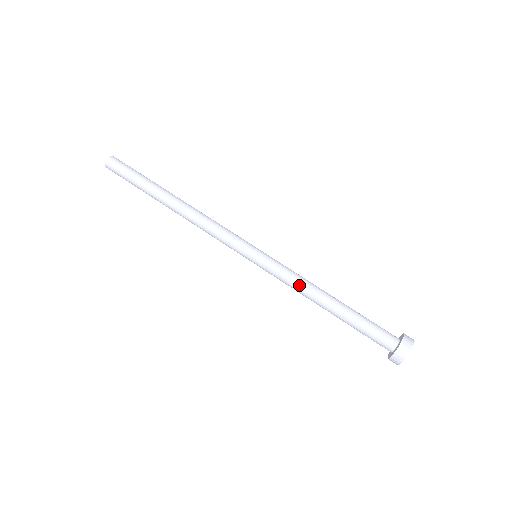
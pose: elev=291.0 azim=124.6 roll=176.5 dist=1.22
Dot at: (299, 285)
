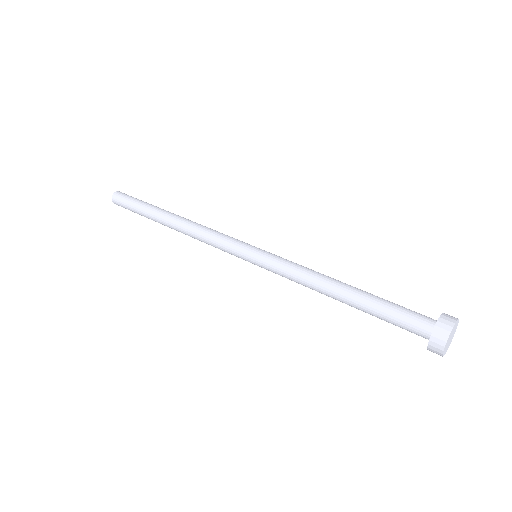
Dot at: (303, 276)
